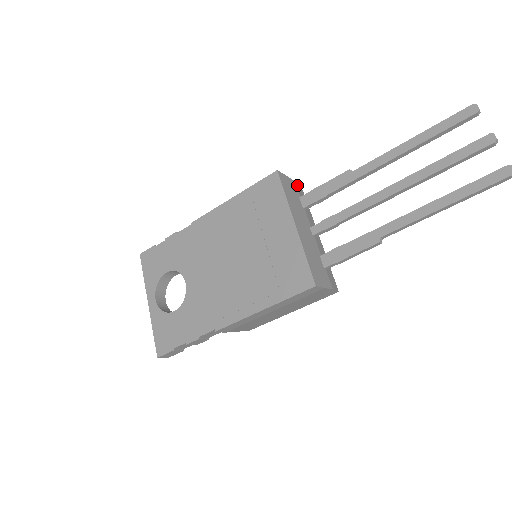
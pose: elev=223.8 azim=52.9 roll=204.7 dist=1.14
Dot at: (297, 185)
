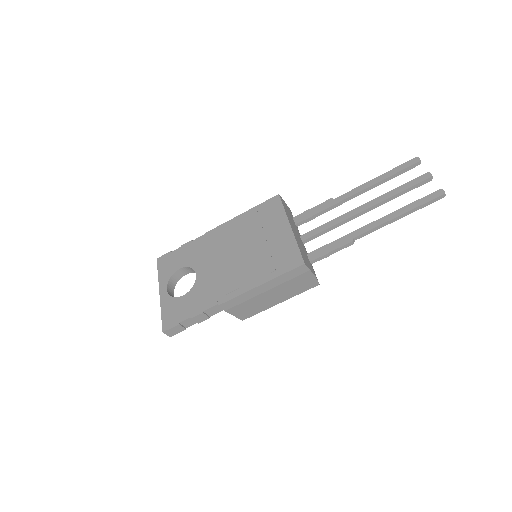
Dot at: (291, 212)
